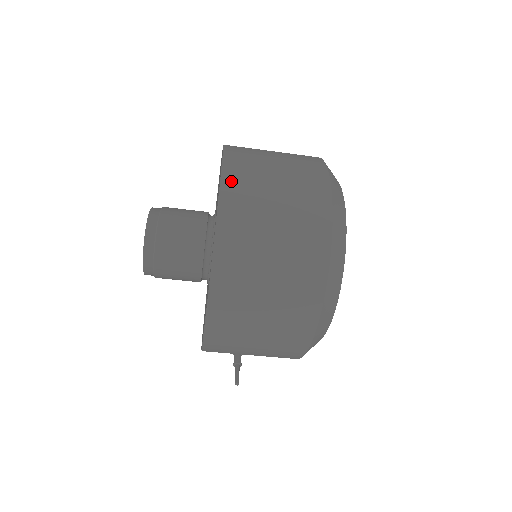
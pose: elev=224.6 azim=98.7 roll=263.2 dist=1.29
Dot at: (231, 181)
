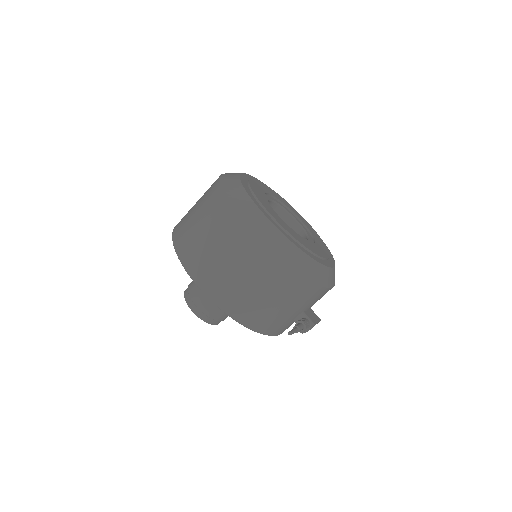
Dot at: occluded
